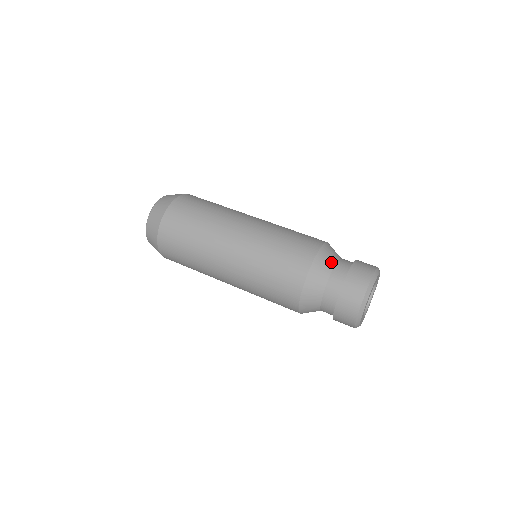
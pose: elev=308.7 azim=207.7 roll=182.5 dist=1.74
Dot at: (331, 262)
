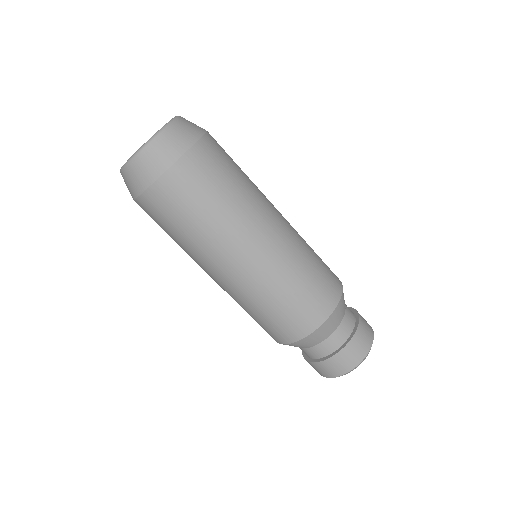
Dot at: (336, 324)
